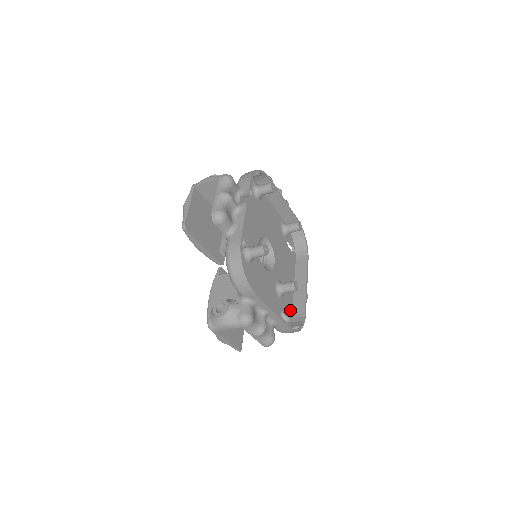
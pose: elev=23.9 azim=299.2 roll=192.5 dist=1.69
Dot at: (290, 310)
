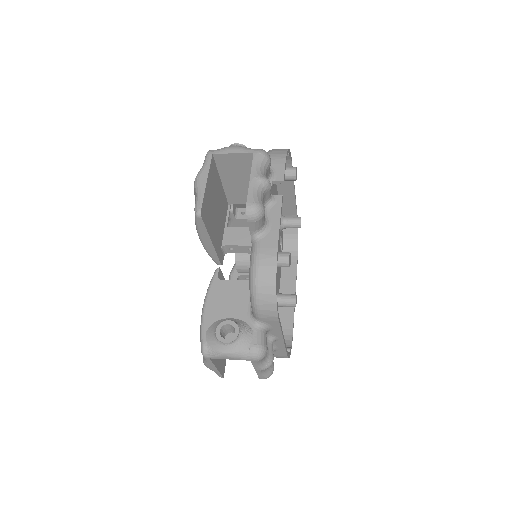
Dot at: occluded
